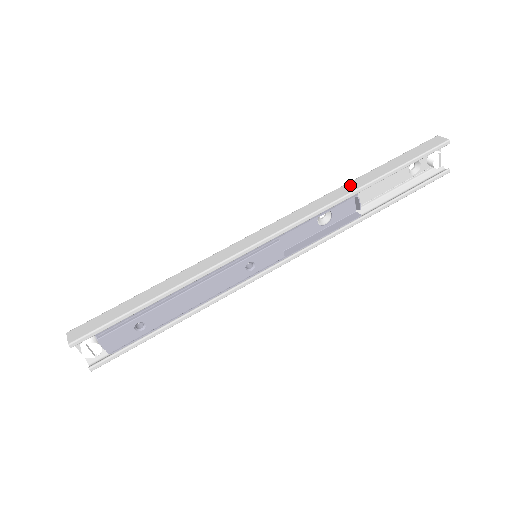
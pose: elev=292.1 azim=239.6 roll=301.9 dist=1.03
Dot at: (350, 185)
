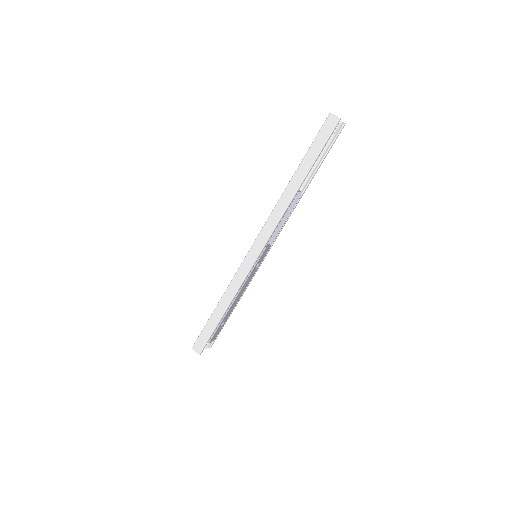
Dot at: (290, 189)
